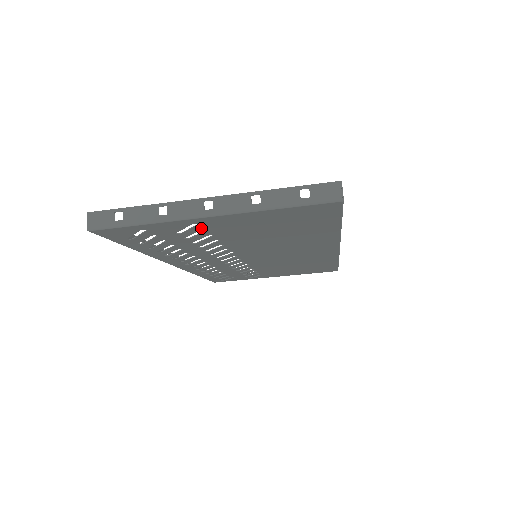
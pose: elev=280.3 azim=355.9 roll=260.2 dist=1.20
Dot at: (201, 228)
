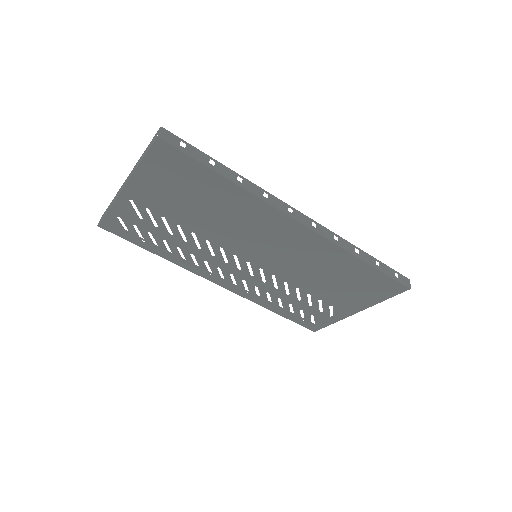
Dot at: (142, 206)
